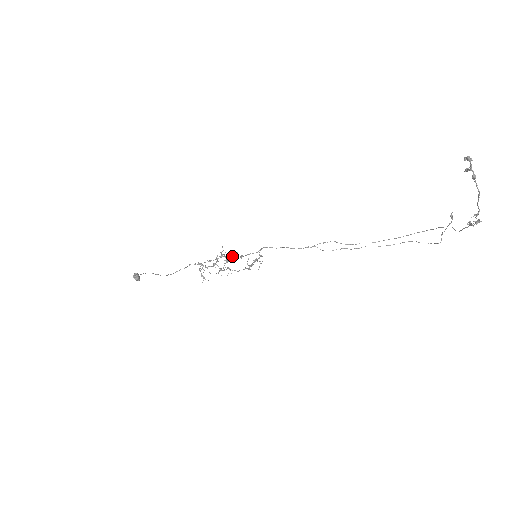
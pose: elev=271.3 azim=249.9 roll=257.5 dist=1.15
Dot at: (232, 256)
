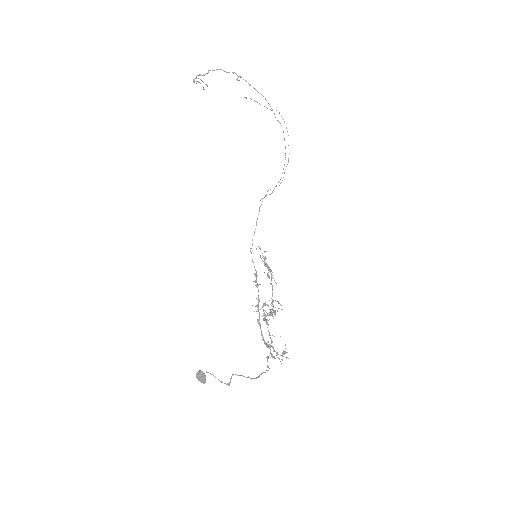
Dot at: (258, 291)
